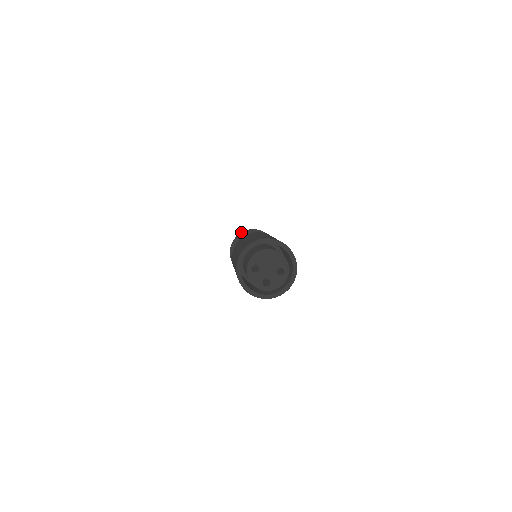
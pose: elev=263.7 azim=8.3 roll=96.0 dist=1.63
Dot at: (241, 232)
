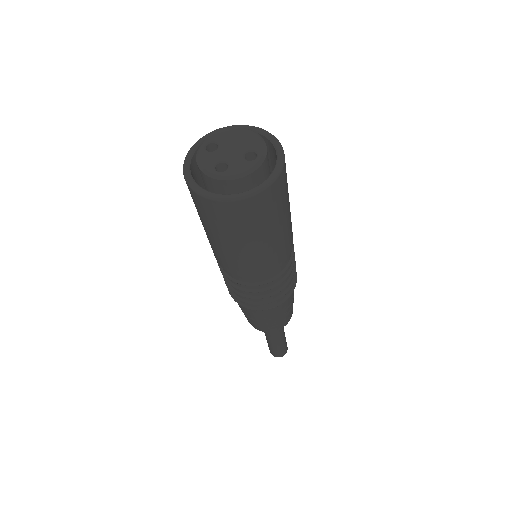
Dot at: occluded
